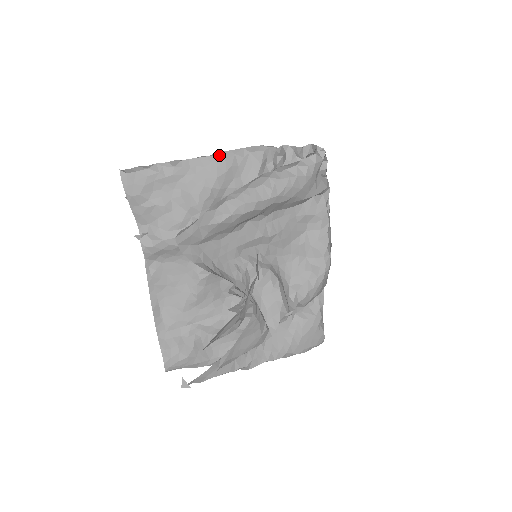
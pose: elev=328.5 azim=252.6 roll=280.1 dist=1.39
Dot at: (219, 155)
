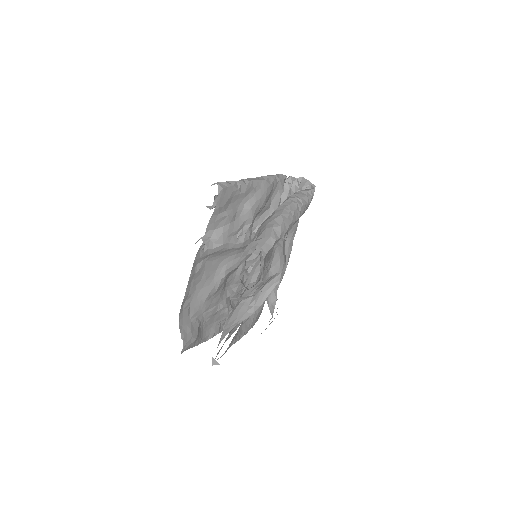
Dot at: (267, 179)
